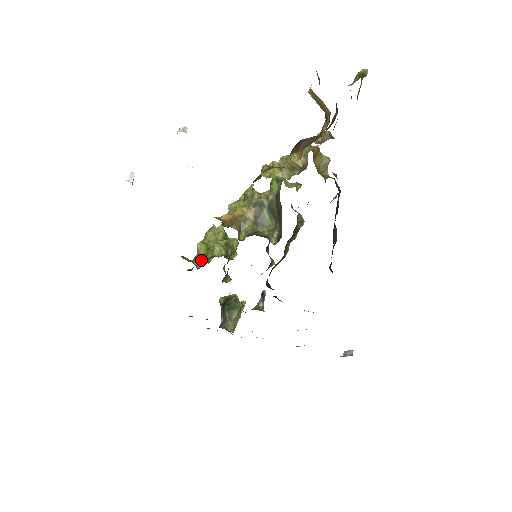
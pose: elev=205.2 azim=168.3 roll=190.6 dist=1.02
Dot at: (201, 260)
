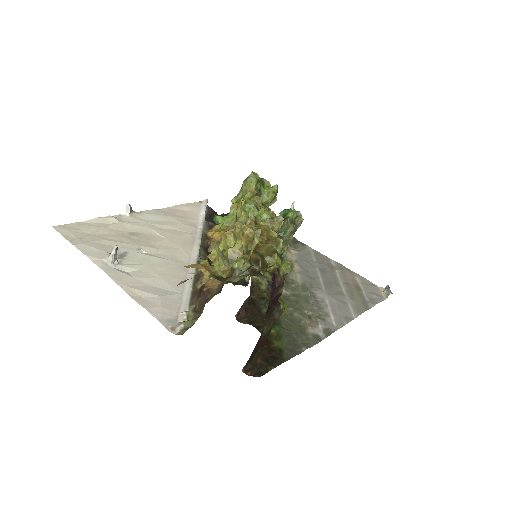
Dot at: occluded
